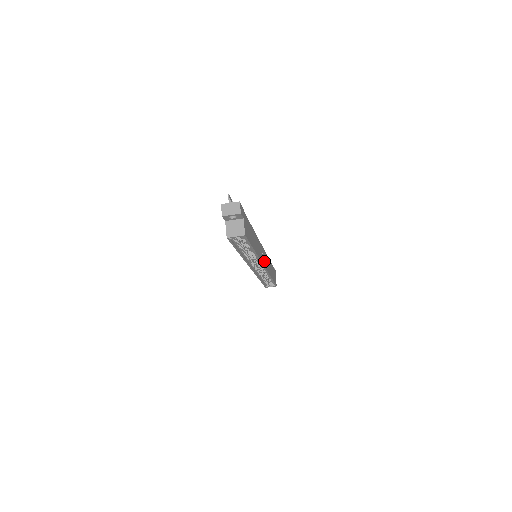
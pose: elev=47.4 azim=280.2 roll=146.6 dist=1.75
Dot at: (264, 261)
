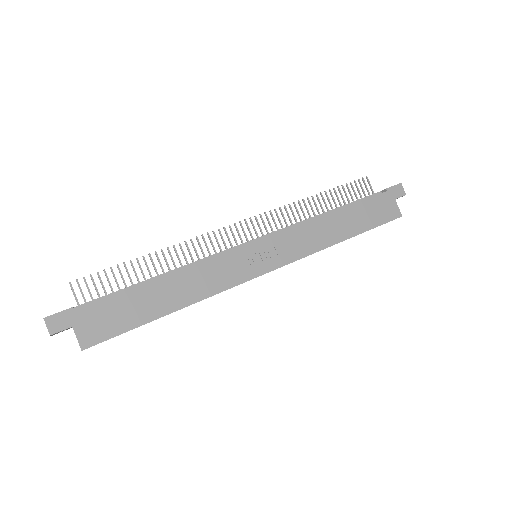
Dot at: (266, 262)
